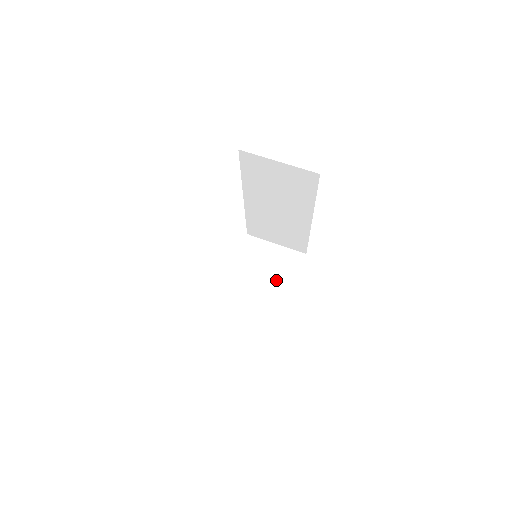
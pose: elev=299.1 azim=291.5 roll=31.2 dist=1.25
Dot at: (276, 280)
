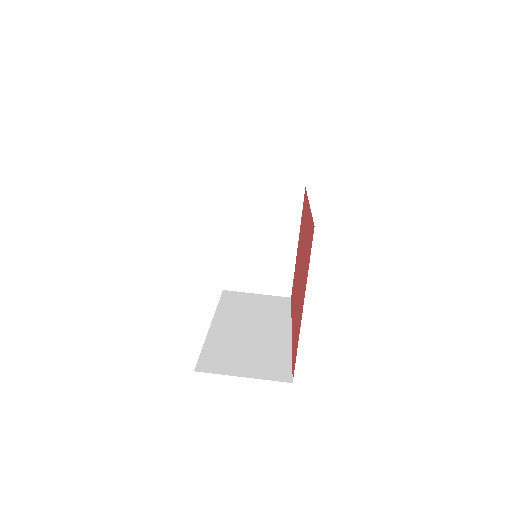
Dot at: (279, 226)
